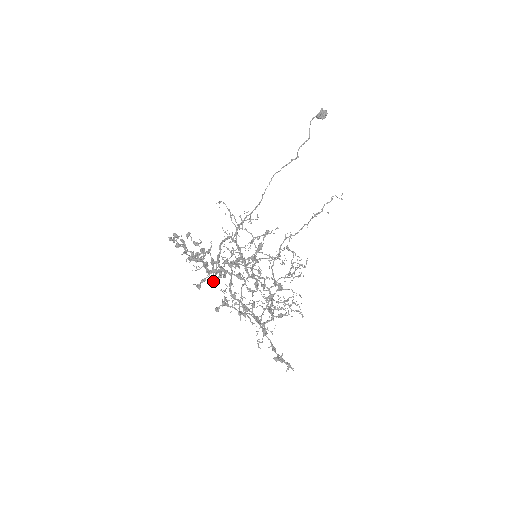
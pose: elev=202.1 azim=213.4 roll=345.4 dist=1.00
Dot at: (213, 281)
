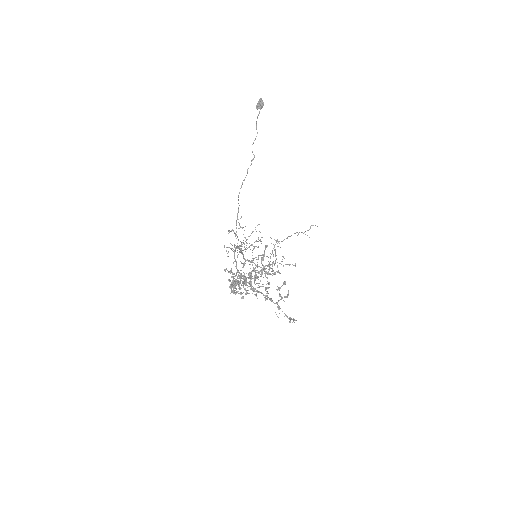
Dot at: occluded
